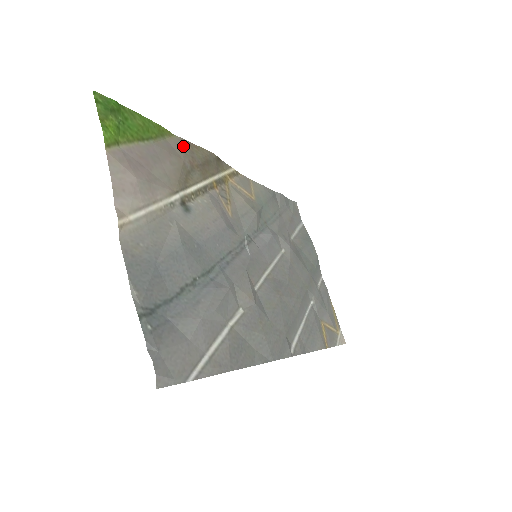
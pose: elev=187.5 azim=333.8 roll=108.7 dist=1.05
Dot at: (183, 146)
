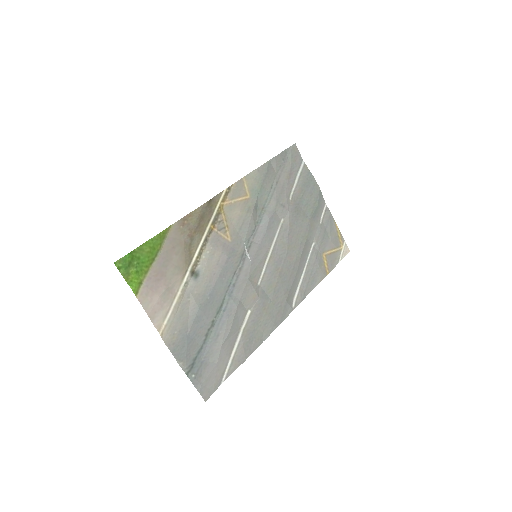
Dot at: (180, 227)
